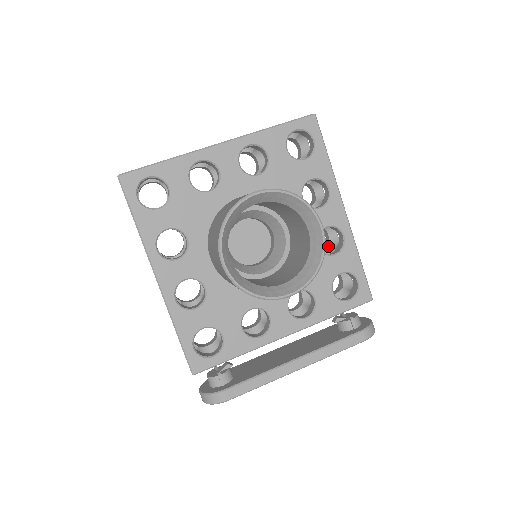
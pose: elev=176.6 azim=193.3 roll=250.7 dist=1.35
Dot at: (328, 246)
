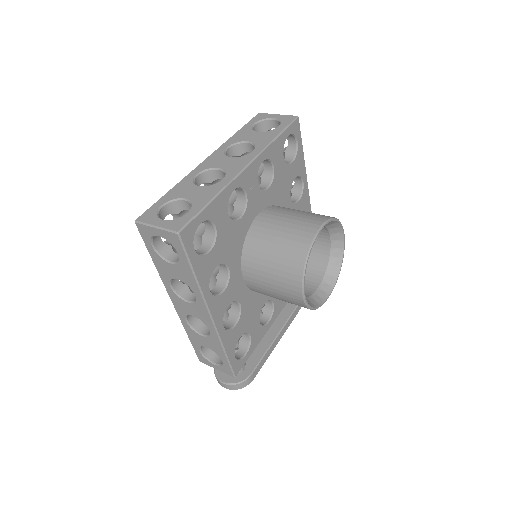
Dot at: occluded
